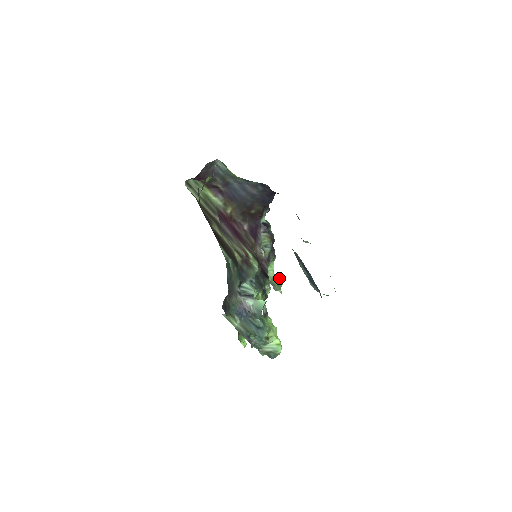
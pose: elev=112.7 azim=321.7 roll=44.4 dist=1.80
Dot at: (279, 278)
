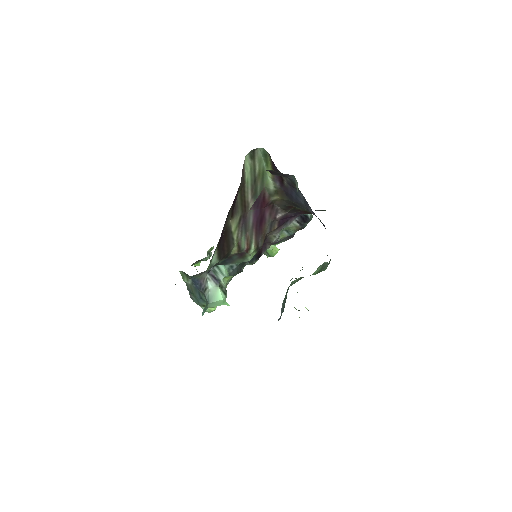
Dot at: (276, 251)
